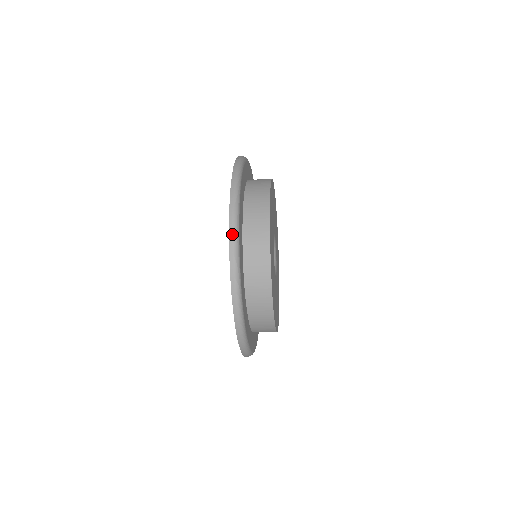
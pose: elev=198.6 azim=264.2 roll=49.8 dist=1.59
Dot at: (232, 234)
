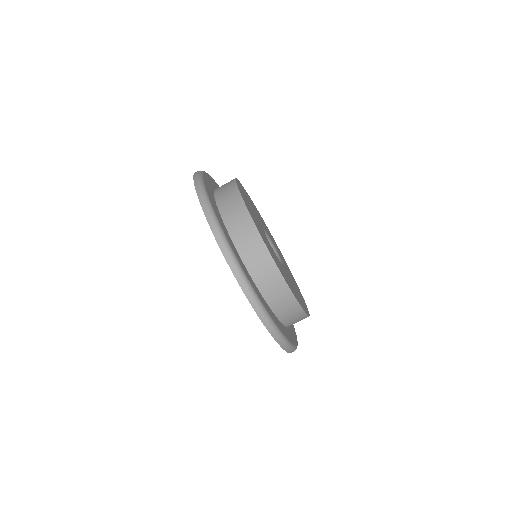
Dot at: (205, 208)
